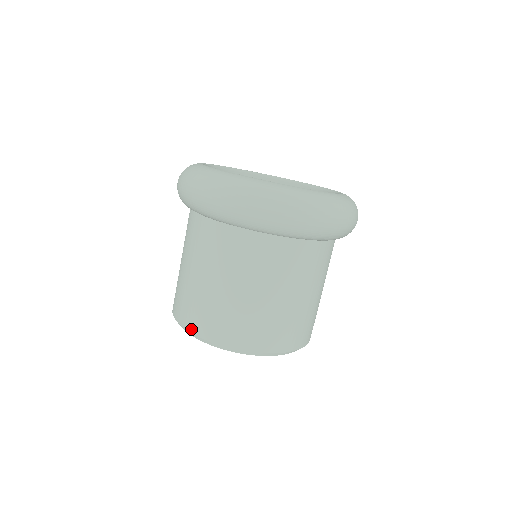
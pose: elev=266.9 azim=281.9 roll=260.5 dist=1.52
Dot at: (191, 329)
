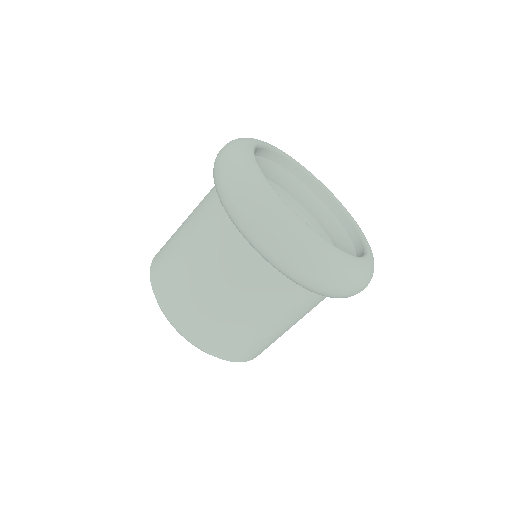
Dot at: (171, 317)
